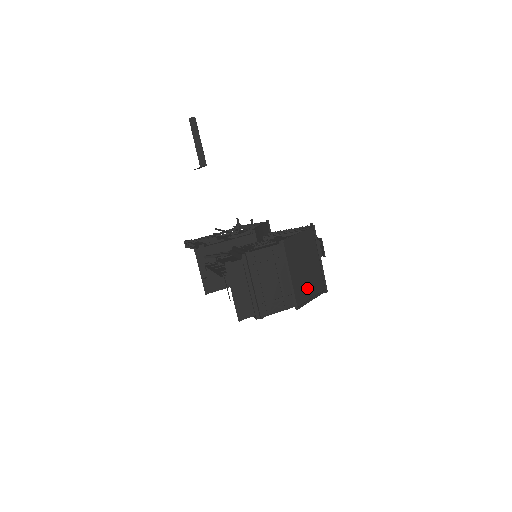
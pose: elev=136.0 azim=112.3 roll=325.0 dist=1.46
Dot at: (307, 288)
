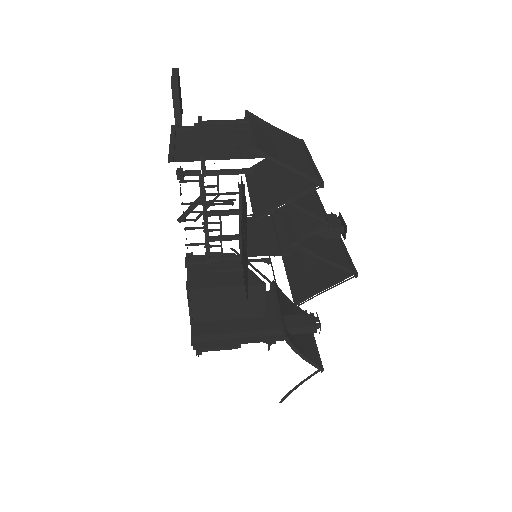
Dot at: (282, 157)
